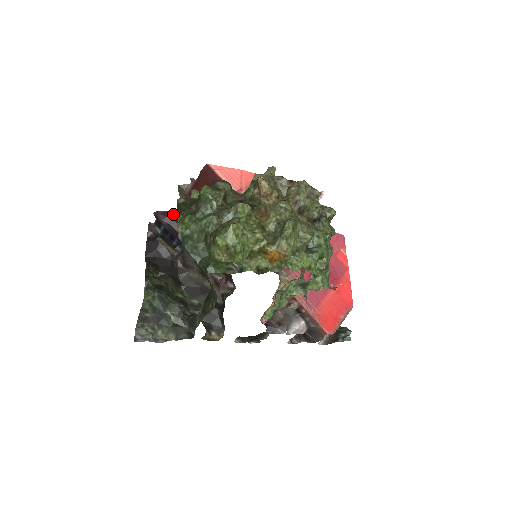
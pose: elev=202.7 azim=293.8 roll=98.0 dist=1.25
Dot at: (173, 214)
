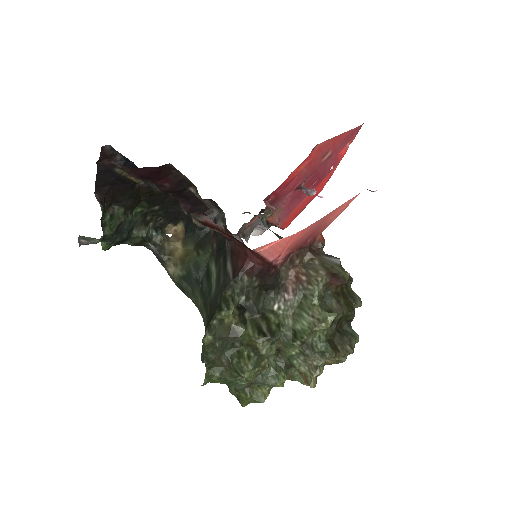
Dot at: (154, 171)
